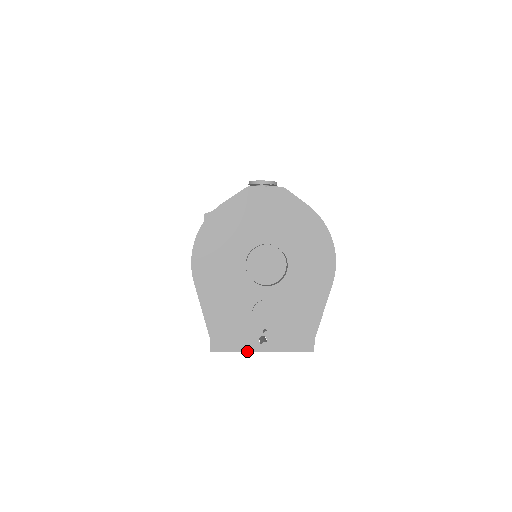
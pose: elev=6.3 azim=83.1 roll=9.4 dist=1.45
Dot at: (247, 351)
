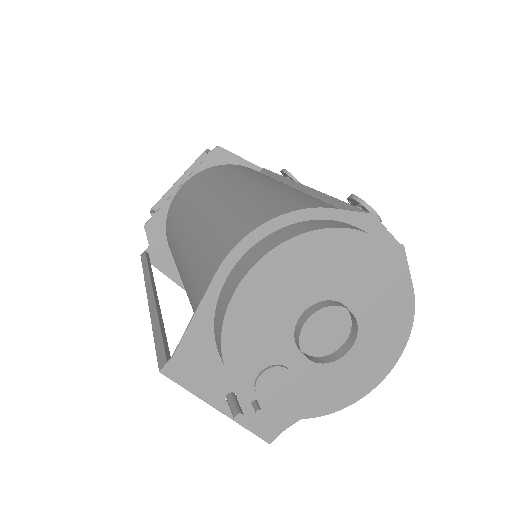
Dot at: (203, 399)
